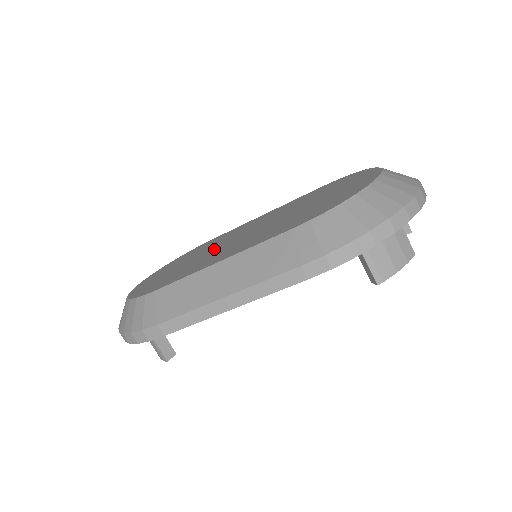
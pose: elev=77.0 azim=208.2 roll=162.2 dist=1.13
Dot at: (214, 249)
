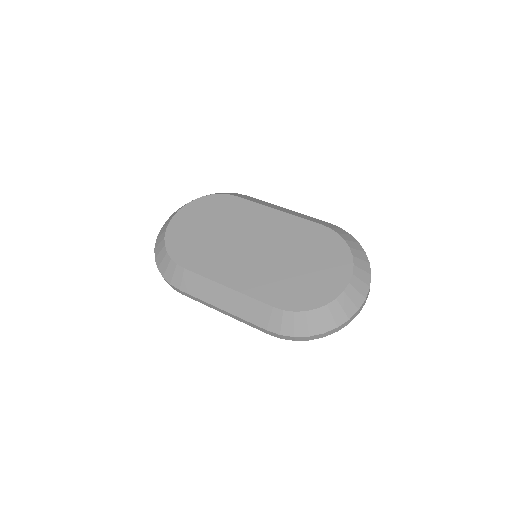
Dot at: (231, 240)
